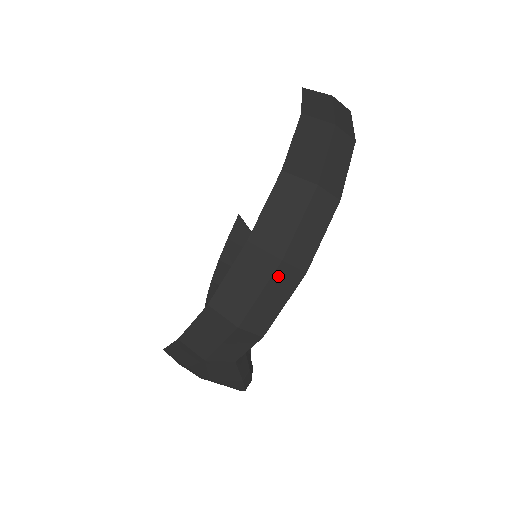
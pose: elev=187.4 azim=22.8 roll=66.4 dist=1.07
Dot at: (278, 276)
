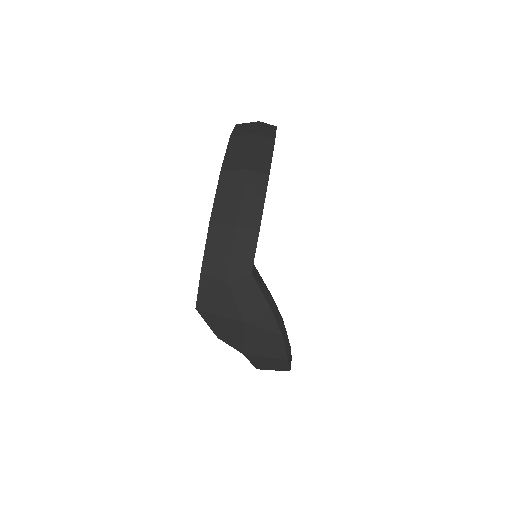
Dot at: (250, 181)
